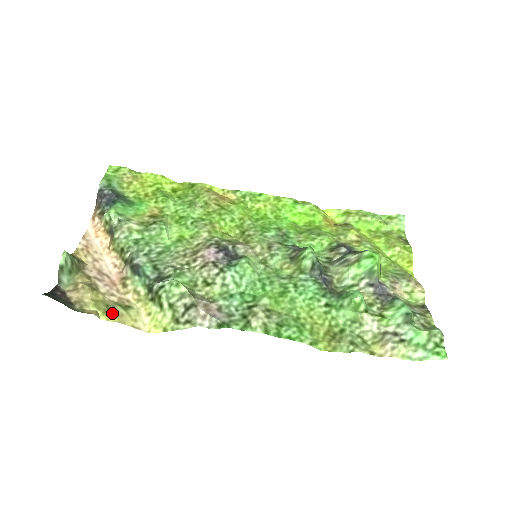
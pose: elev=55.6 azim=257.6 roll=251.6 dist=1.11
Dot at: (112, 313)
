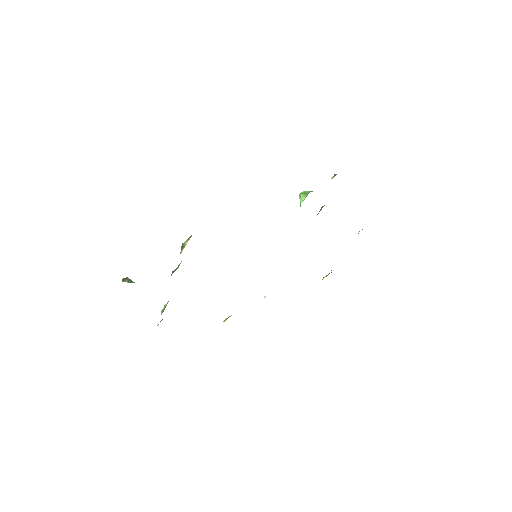
Dot at: occluded
